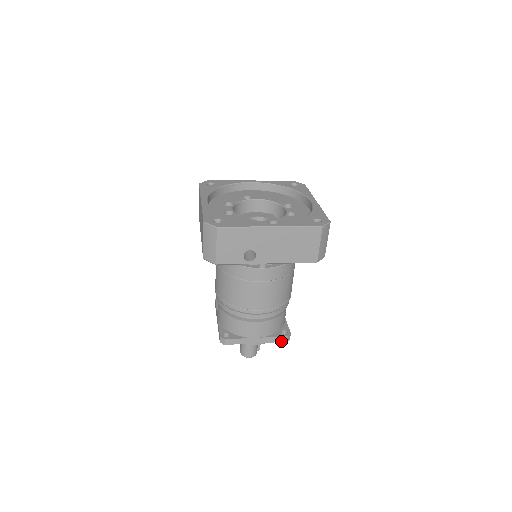
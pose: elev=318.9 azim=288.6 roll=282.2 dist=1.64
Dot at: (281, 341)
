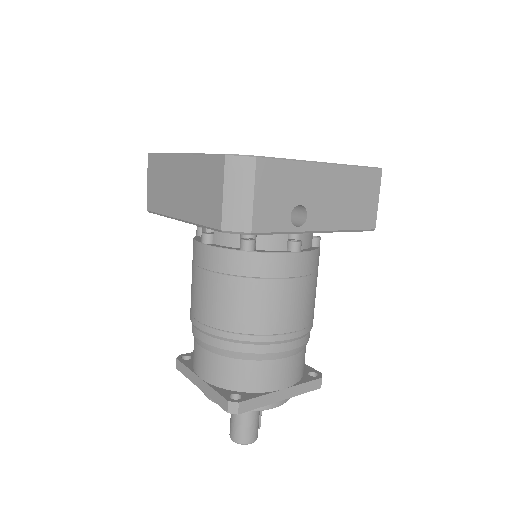
Dot at: (314, 388)
